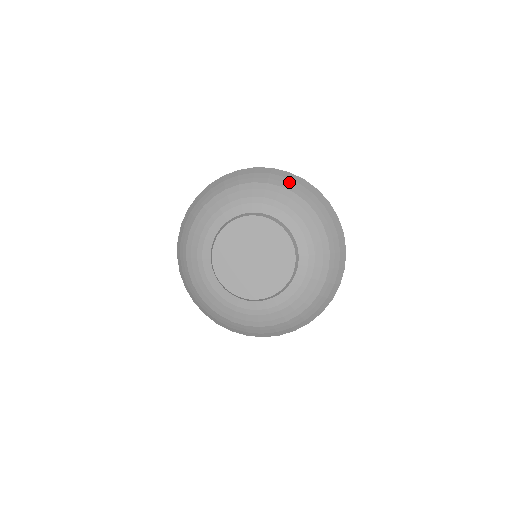
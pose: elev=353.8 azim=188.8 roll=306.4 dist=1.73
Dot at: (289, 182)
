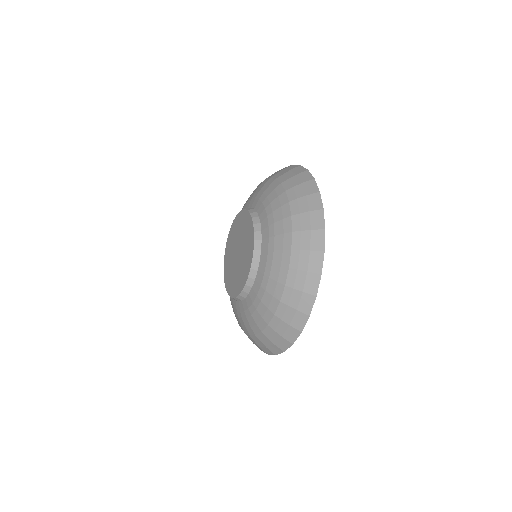
Dot at: (293, 180)
